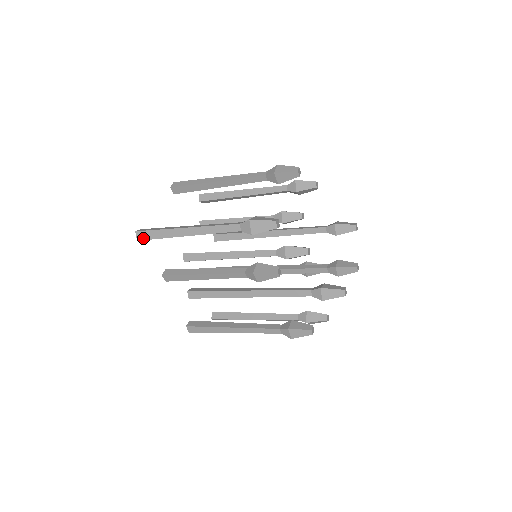
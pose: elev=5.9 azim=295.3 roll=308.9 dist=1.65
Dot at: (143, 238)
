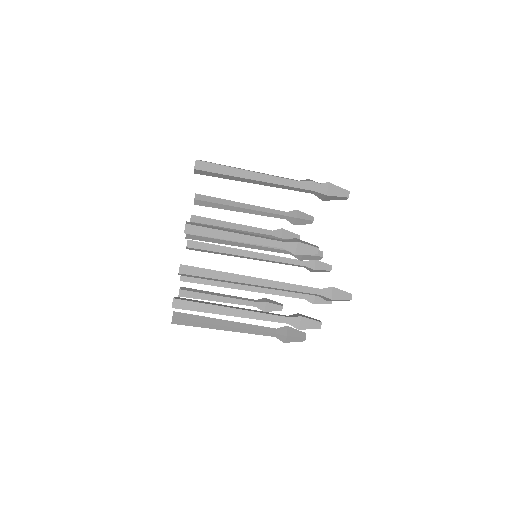
Dot at: (203, 168)
